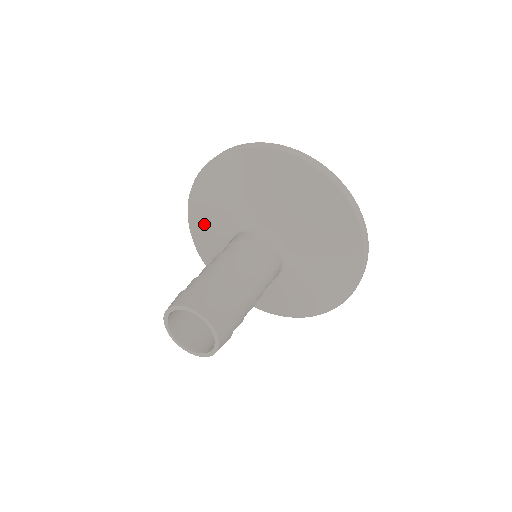
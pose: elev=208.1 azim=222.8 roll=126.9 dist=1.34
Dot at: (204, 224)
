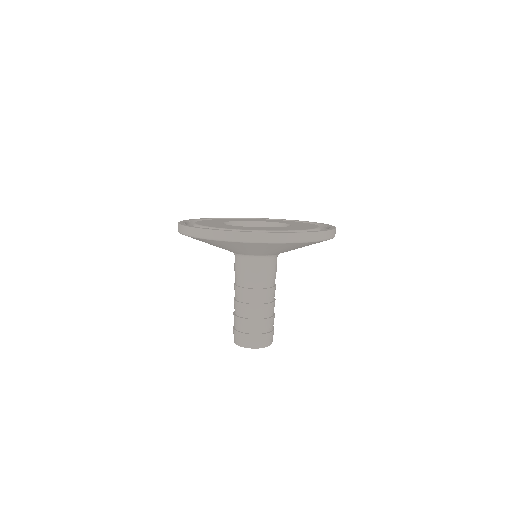
Dot at: occluded
